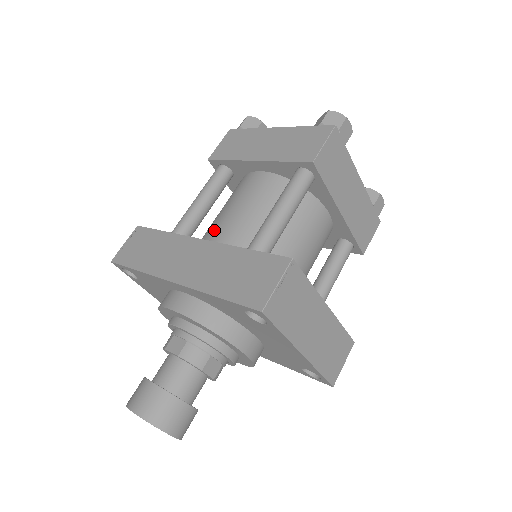
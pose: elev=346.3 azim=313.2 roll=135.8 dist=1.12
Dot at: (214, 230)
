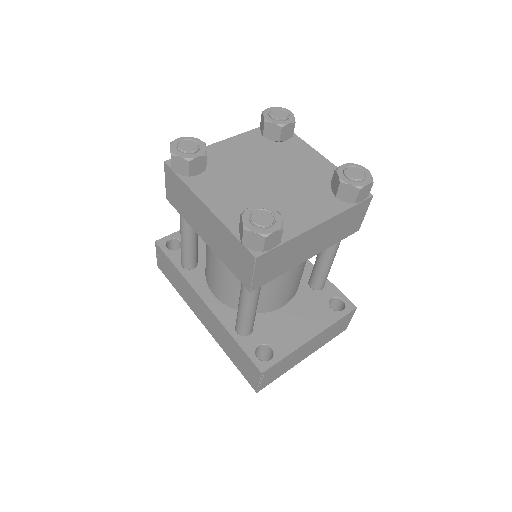
Dot at: (209, 277)
